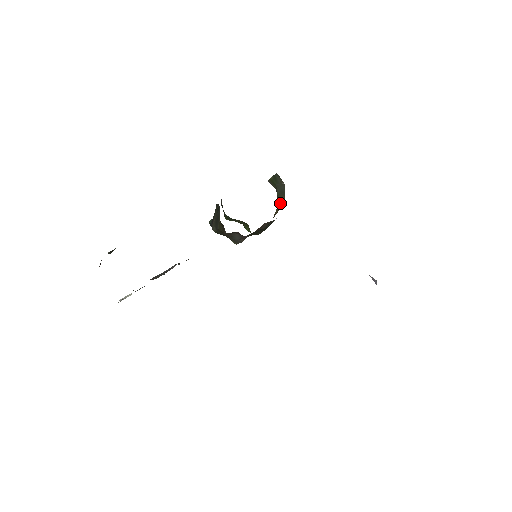
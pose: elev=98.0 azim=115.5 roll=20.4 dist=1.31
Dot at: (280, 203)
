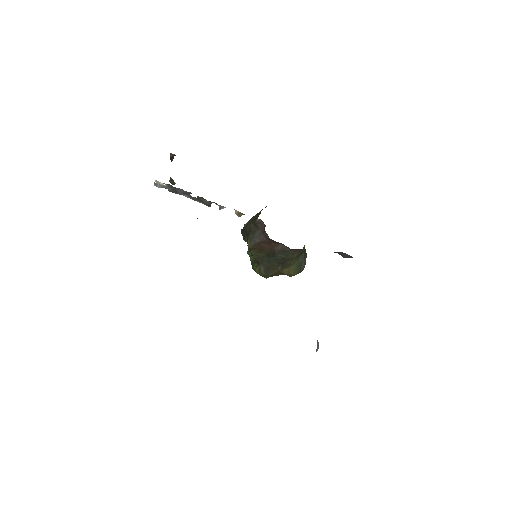
Dot at: (293, 268)
